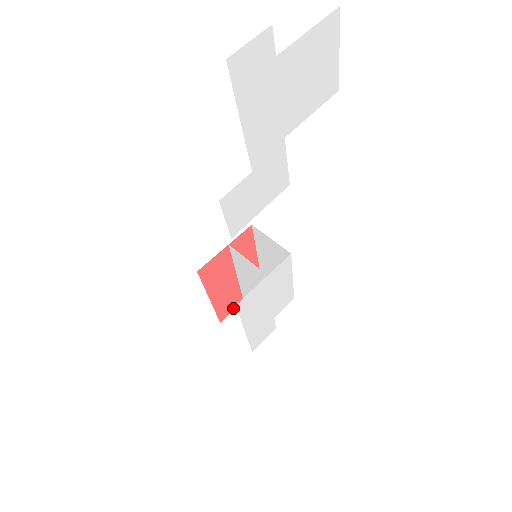
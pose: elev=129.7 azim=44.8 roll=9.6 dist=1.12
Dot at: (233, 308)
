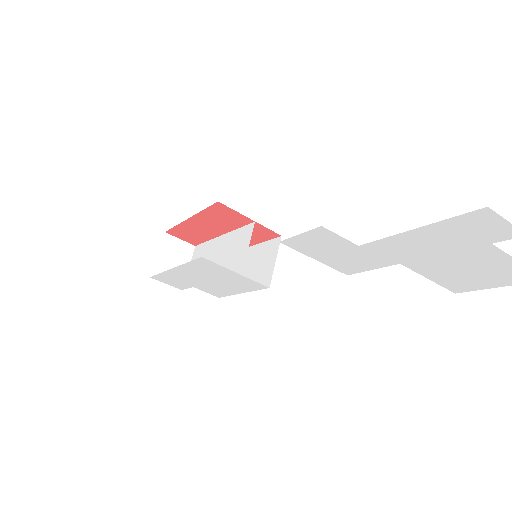
Dot at: (185, 239)
